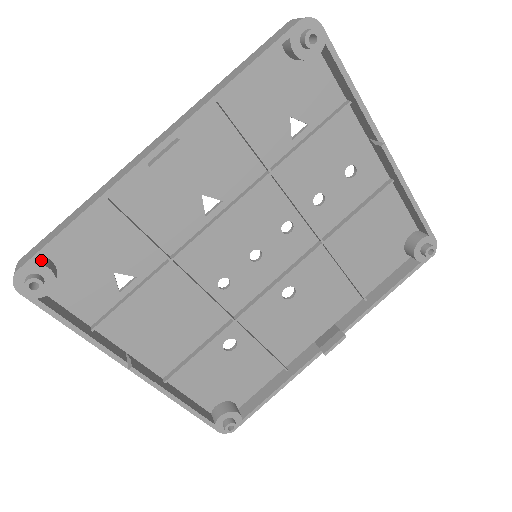
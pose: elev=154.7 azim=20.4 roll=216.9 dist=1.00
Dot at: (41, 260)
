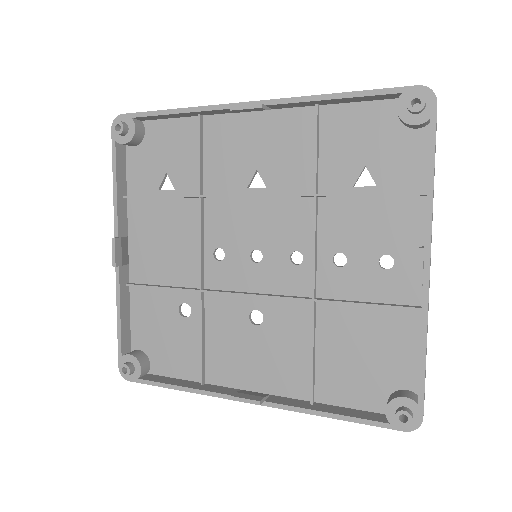
Dot at: (139, 122)
